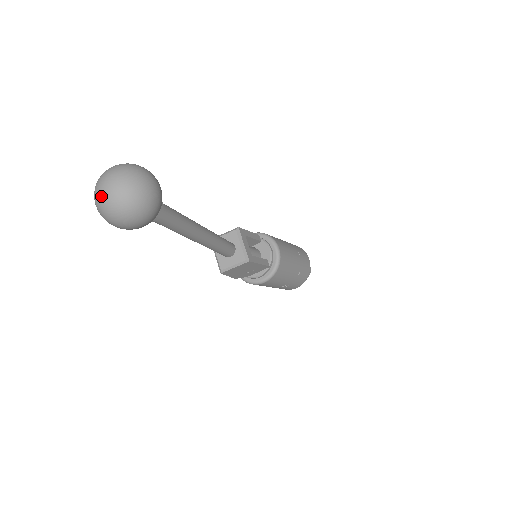
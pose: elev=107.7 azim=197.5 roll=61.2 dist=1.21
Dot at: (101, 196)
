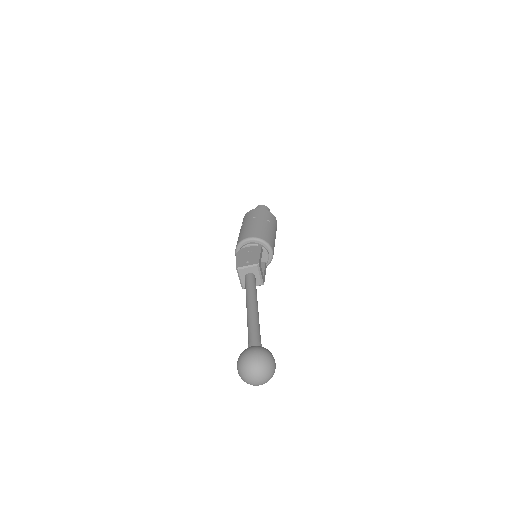
Dot at: (251, 383)
